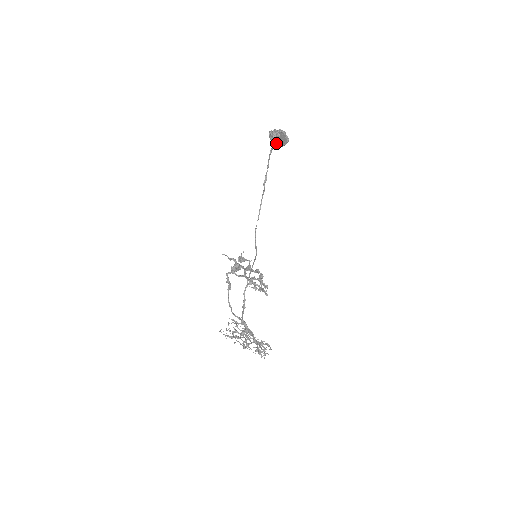
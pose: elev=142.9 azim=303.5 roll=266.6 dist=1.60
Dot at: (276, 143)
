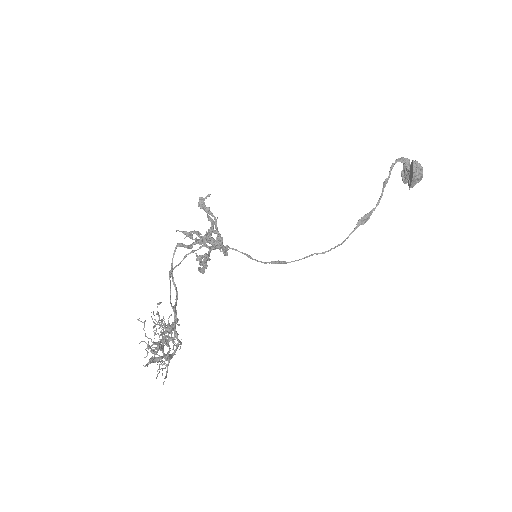
Dot at: (409, 185)
